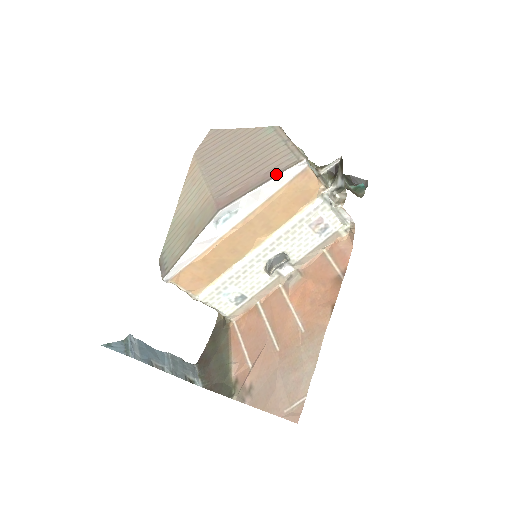
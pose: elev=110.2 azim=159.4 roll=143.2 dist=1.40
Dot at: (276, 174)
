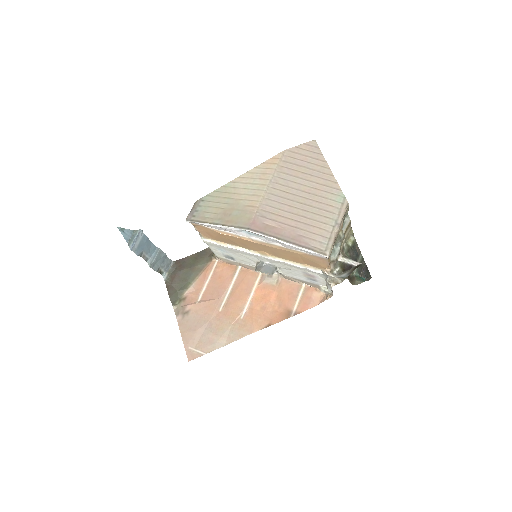
Dot at: (303, 245)
